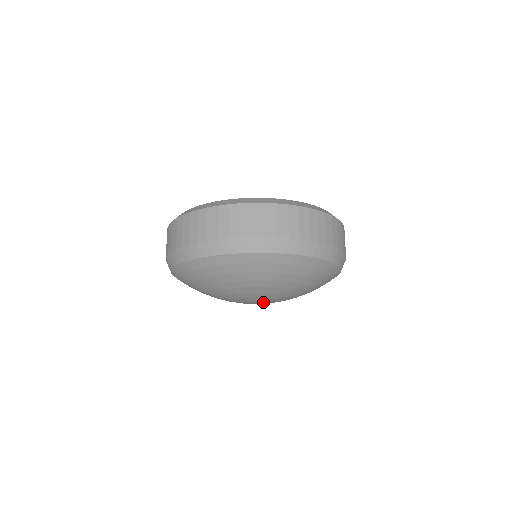
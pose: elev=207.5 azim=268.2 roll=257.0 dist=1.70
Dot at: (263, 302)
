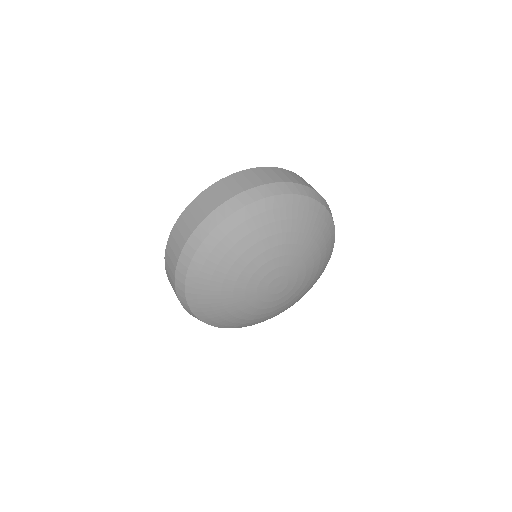
Dot at: (282, 287)
